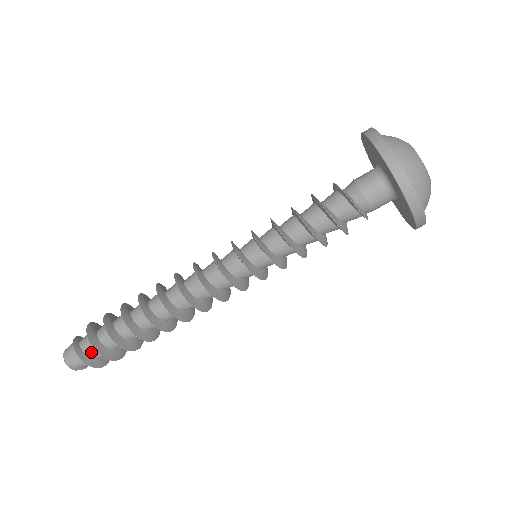
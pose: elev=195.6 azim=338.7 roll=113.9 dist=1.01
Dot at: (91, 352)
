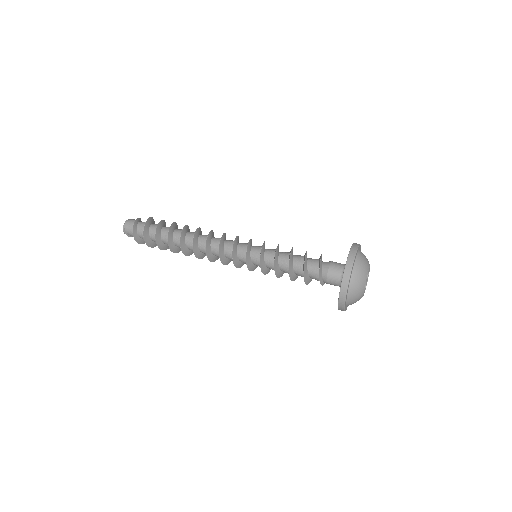
Dot at: (140, 230)
